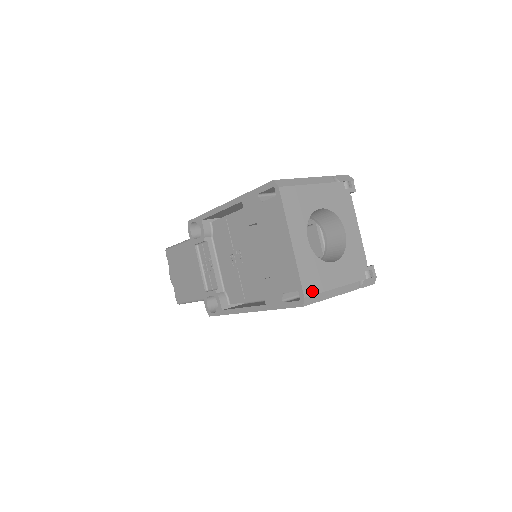
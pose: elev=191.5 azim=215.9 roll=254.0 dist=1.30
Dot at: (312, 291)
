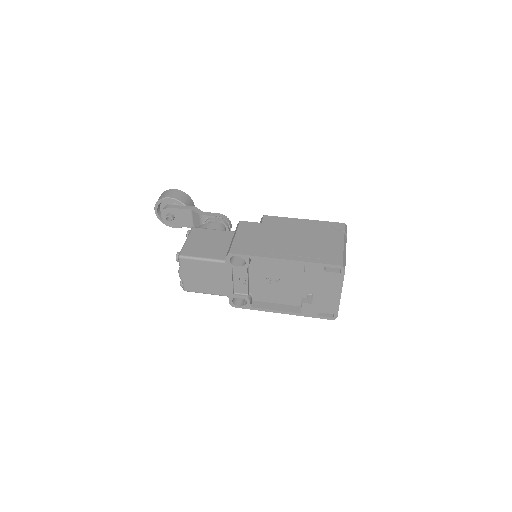
Dot at: occluded
